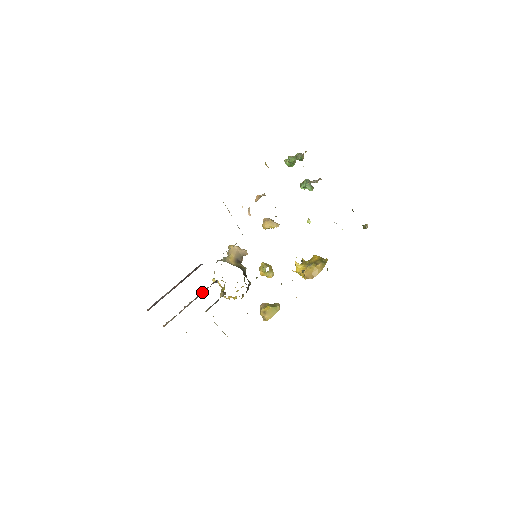
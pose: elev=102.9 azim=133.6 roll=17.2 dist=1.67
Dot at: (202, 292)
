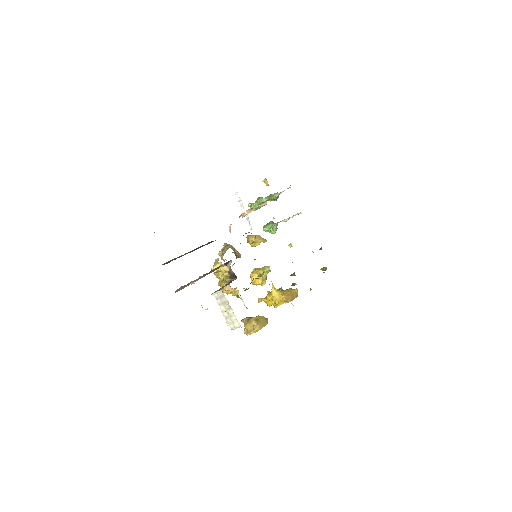
Dot at: (214, 269)
